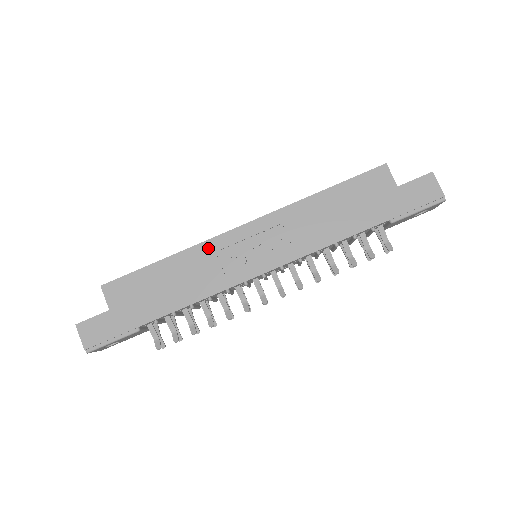
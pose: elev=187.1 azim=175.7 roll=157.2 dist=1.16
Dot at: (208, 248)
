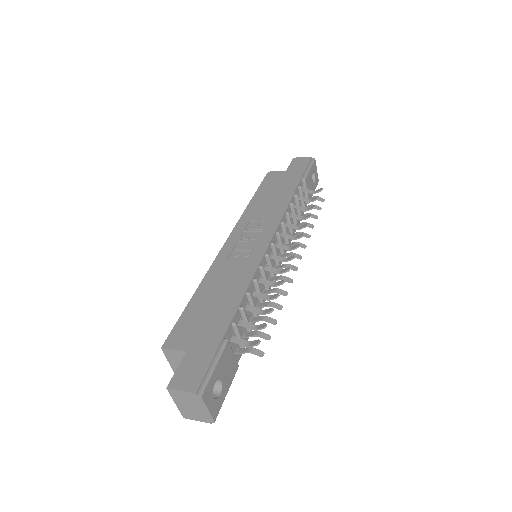
Dot at: (219, 264)
